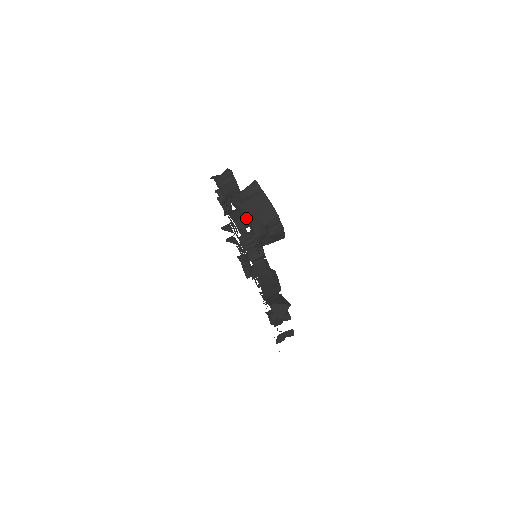
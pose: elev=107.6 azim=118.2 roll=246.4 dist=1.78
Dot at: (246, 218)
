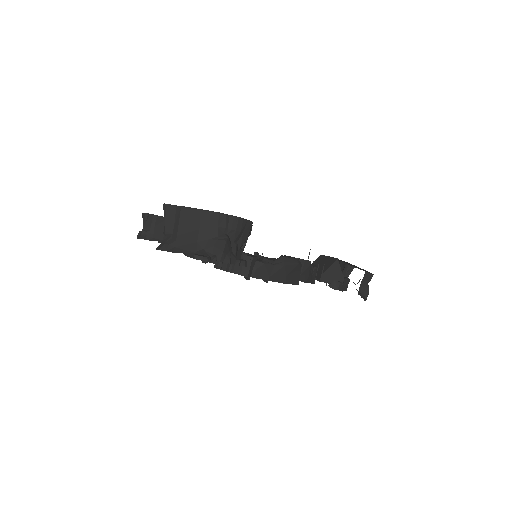
Dot at: (192, 251)
